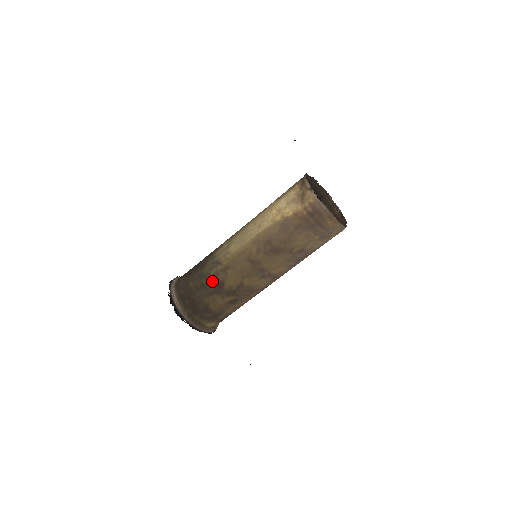
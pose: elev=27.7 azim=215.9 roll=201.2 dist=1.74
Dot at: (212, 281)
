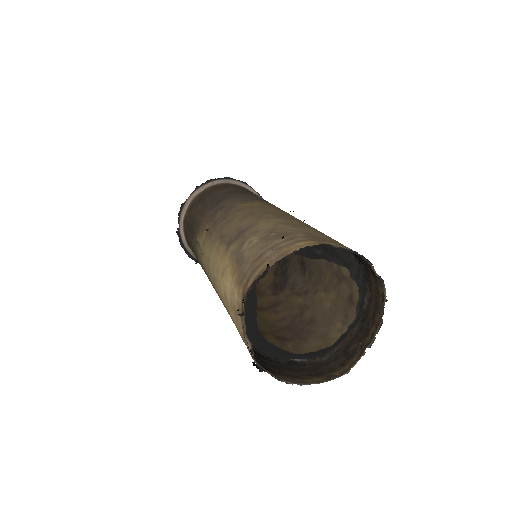
Dot at: occluded
